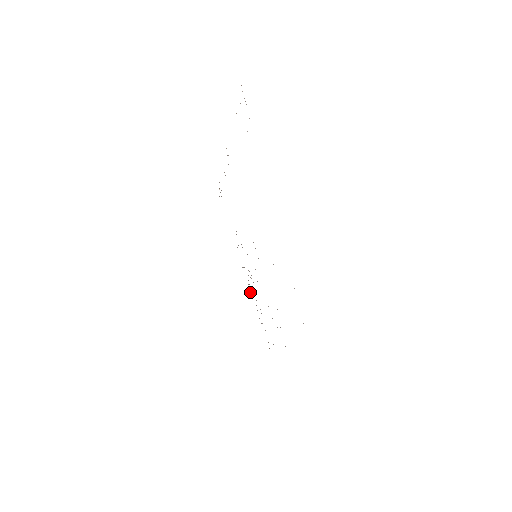
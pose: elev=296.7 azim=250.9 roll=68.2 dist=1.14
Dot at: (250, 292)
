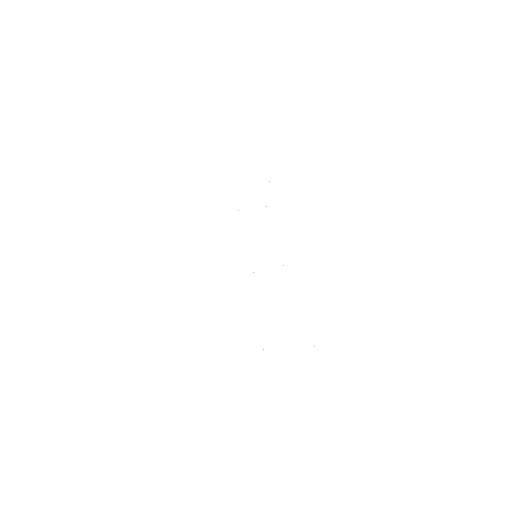
Dot at: occluded
